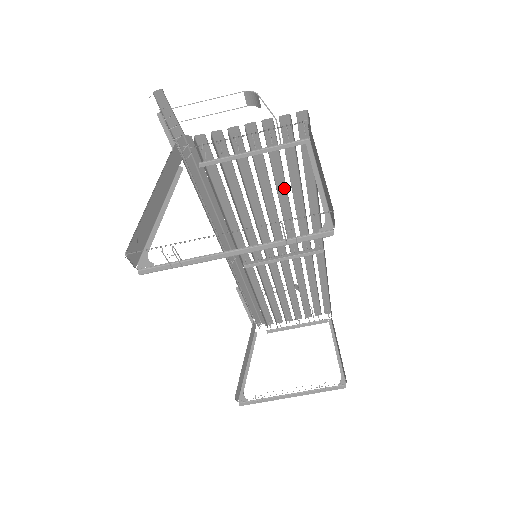
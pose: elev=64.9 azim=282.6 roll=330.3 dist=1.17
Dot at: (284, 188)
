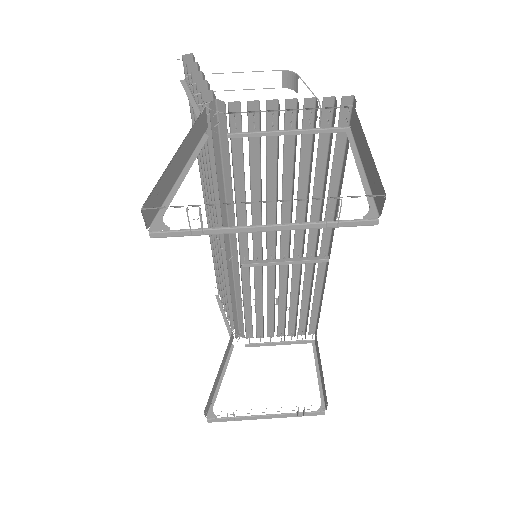
Dot at: (306, 182)
